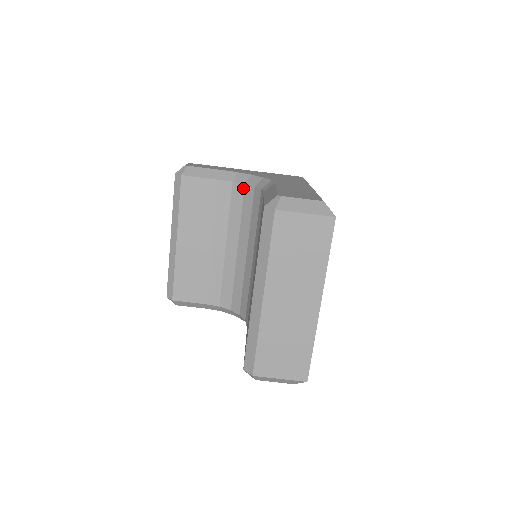
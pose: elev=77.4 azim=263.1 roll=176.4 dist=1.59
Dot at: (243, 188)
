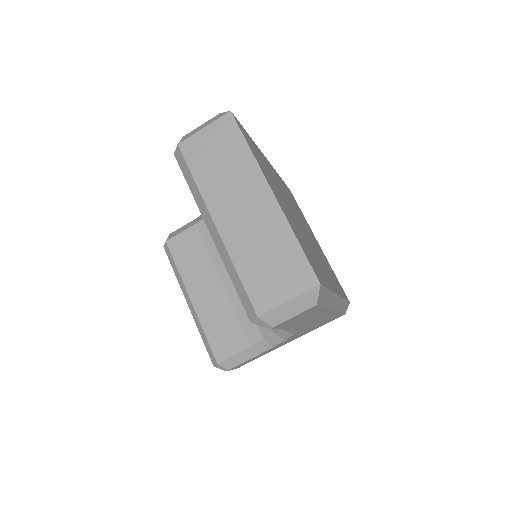
Dot at: occluded
